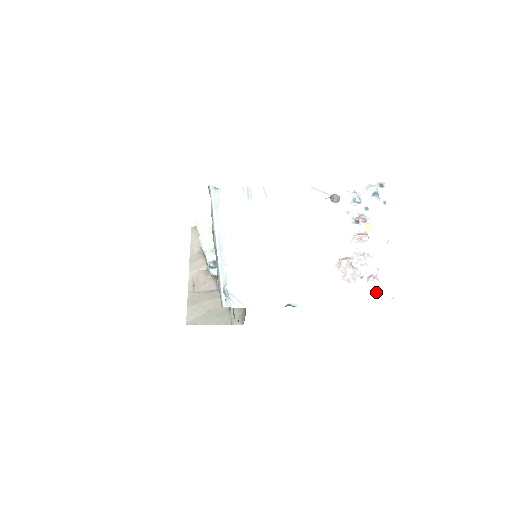
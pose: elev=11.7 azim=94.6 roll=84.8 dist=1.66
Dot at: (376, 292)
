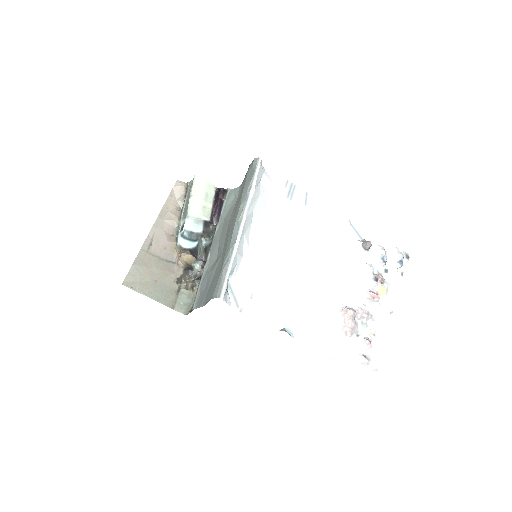
Dot at: (366, 357)
